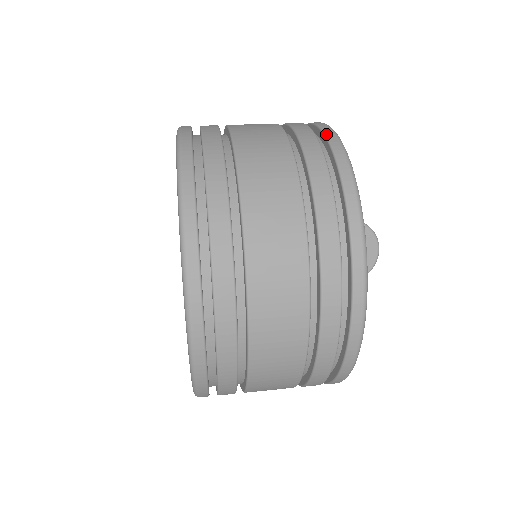
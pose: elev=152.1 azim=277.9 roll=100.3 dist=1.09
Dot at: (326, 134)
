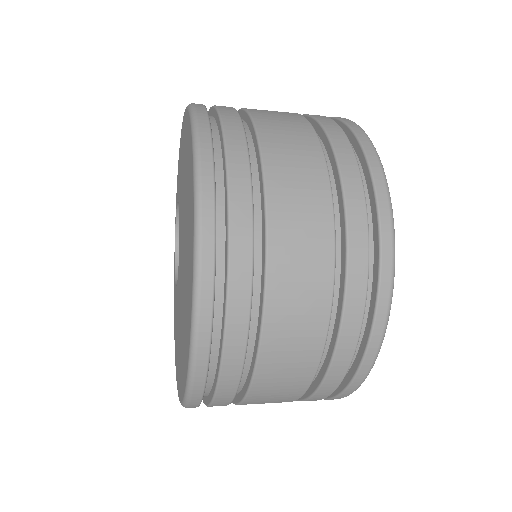
Dot at: (345, 121)
